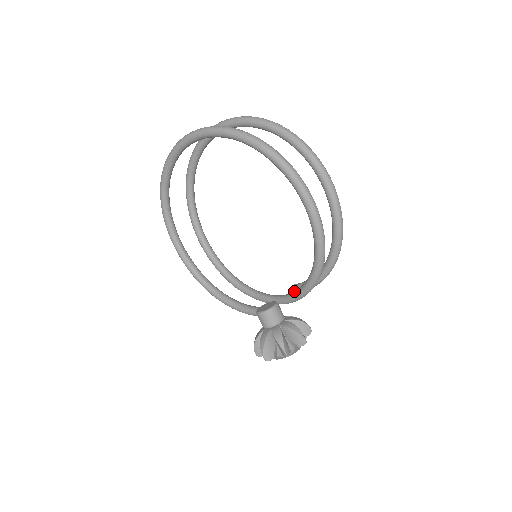
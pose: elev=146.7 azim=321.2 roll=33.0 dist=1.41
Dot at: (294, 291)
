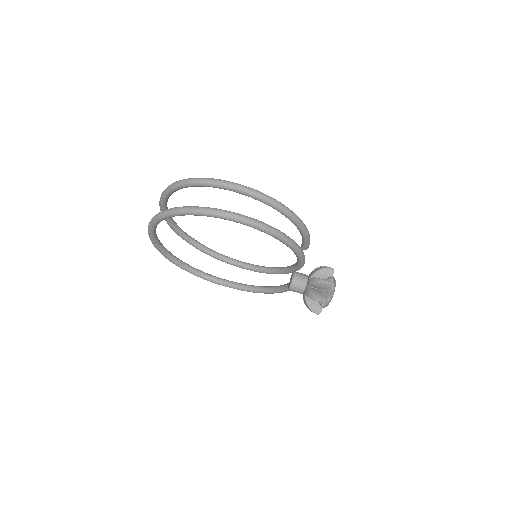
Dot at: occluded
